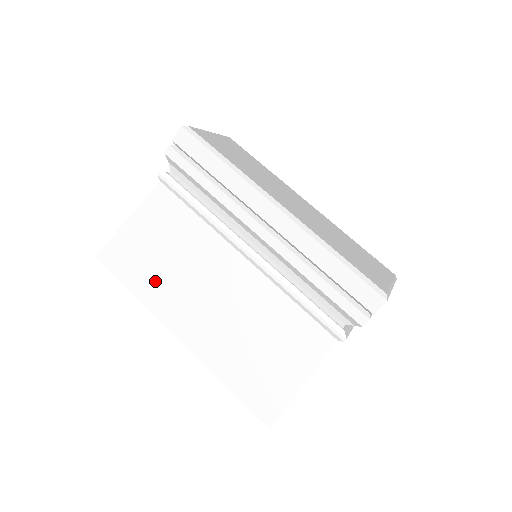
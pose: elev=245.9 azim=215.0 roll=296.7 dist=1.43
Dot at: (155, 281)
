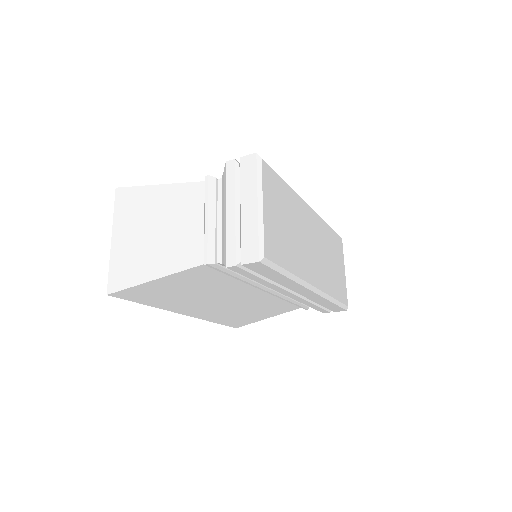
Dot at: (174, 301)
